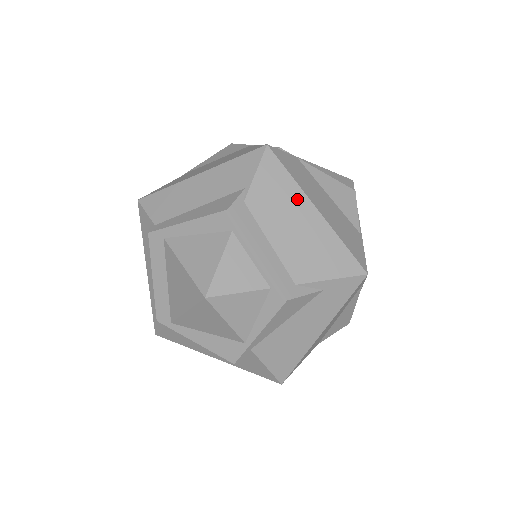
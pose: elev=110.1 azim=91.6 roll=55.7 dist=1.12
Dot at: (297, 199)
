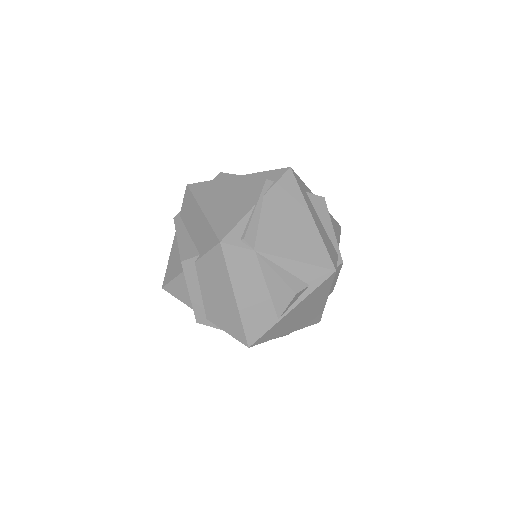
Dot at: (225, 284)
